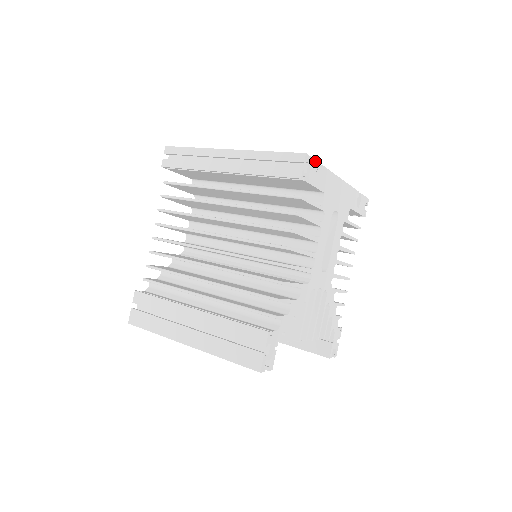
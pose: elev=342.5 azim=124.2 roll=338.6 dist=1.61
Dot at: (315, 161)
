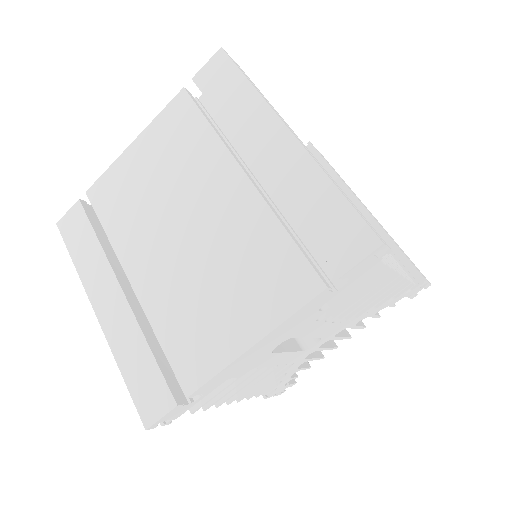
Dot at: (169, 412)
